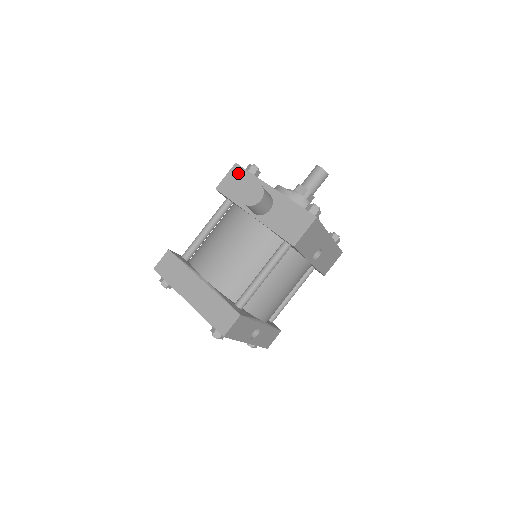
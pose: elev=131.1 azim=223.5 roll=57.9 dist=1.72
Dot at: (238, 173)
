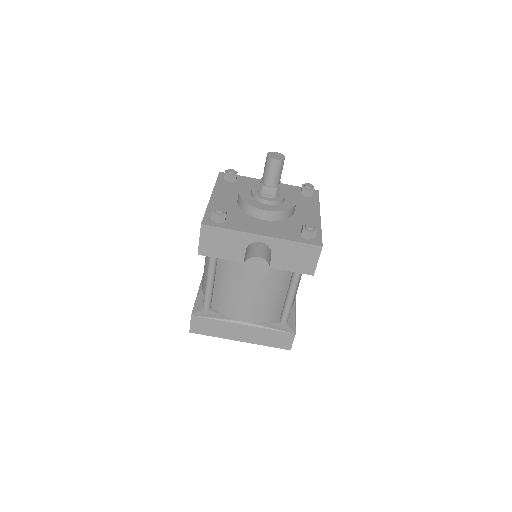
Dot at: (212, 233)
